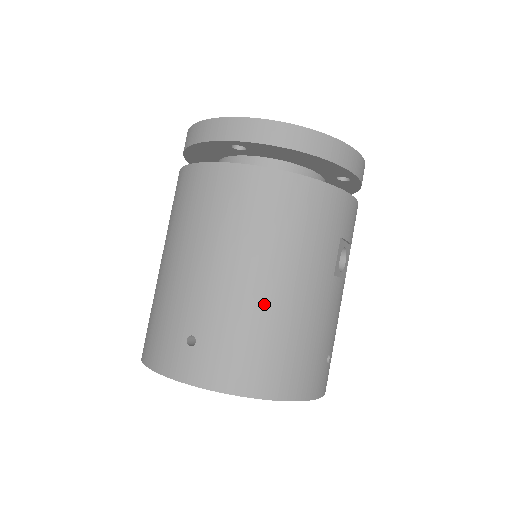
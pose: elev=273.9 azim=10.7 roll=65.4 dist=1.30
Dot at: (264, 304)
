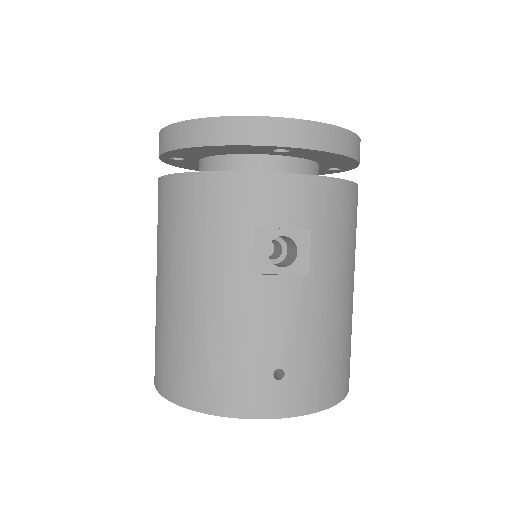
Dot at: (176, 312)
